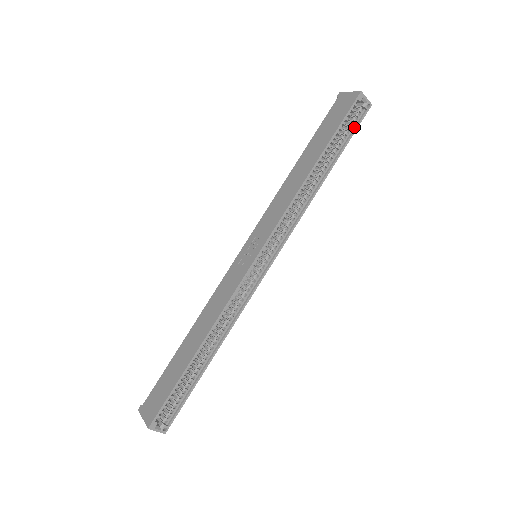
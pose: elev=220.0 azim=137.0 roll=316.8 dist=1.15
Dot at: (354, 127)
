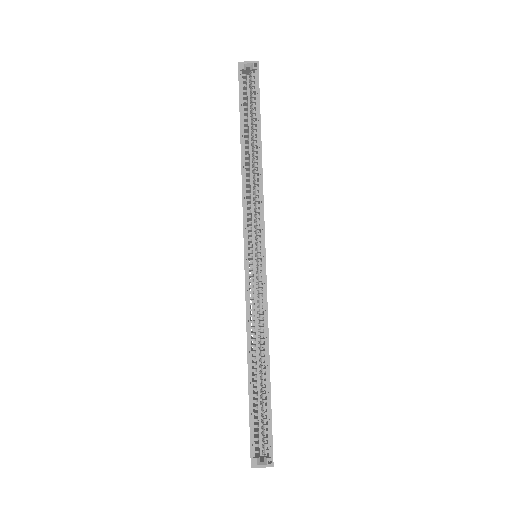
Dot at: (257, 91)
